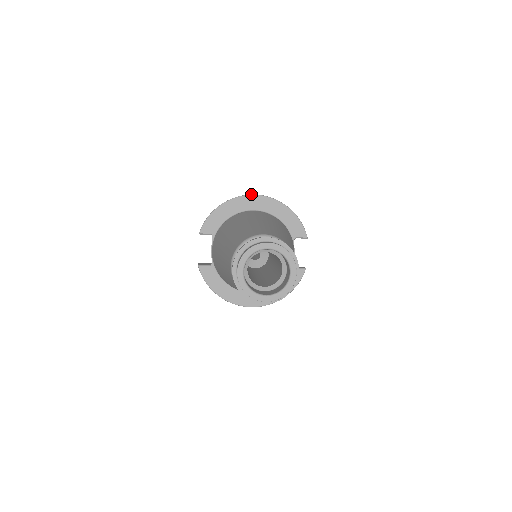
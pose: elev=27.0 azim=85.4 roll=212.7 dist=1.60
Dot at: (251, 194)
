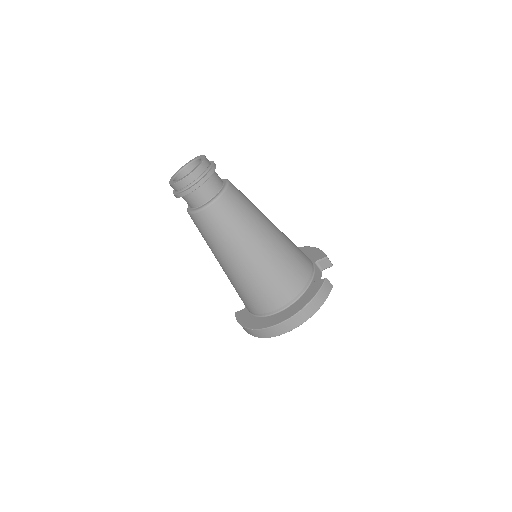
Dot at: occluded
